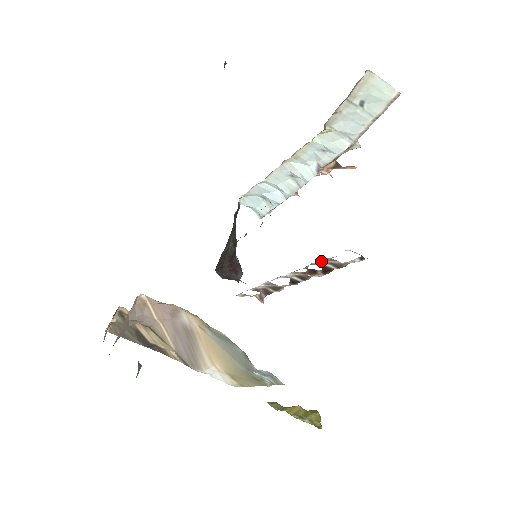
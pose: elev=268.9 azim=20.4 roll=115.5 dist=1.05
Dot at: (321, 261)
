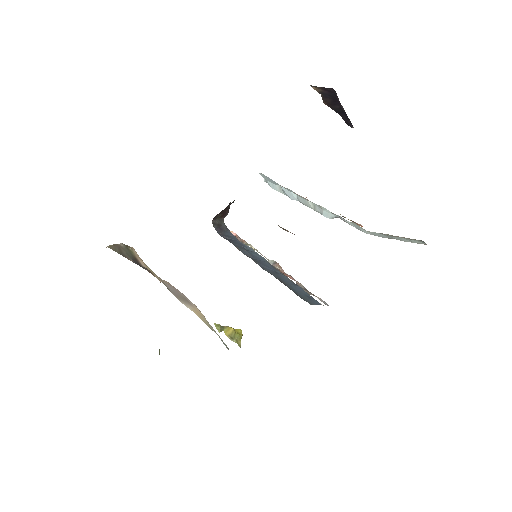
Dot at: occluded
